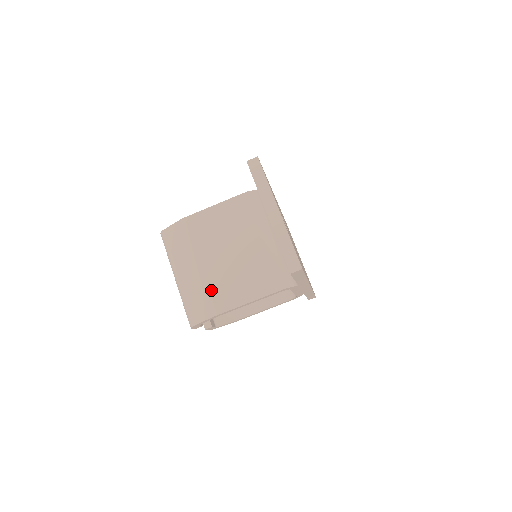
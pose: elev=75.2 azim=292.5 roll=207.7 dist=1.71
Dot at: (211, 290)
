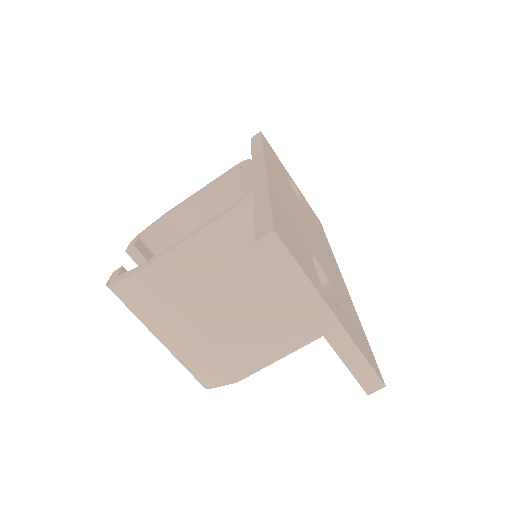
Dot at: (221, 356)
